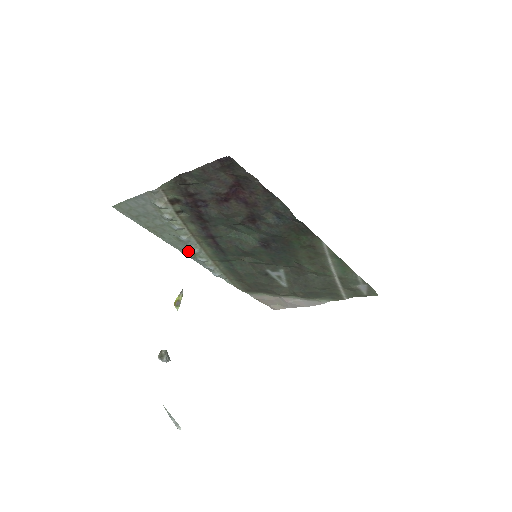
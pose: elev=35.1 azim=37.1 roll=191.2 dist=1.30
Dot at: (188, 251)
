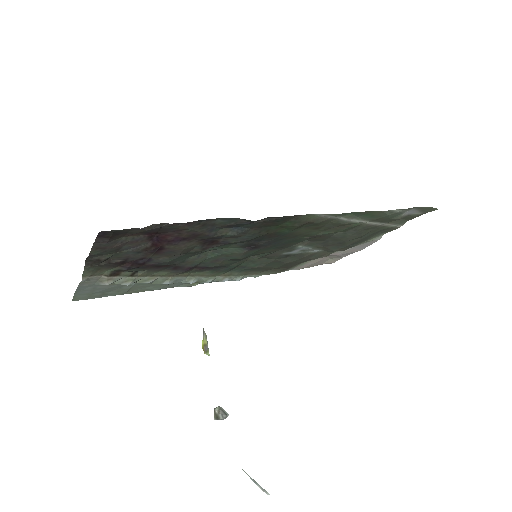
Dot at: (187, 283)
